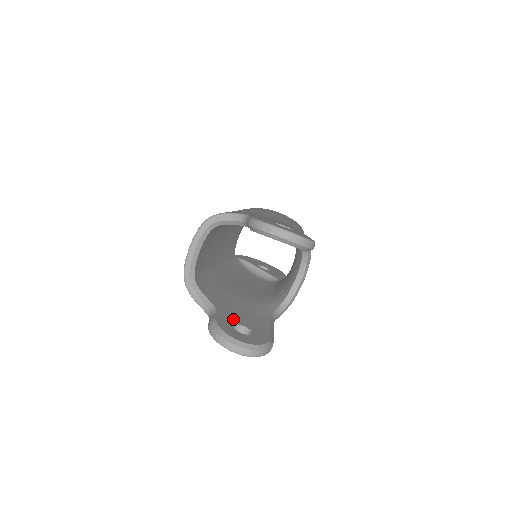
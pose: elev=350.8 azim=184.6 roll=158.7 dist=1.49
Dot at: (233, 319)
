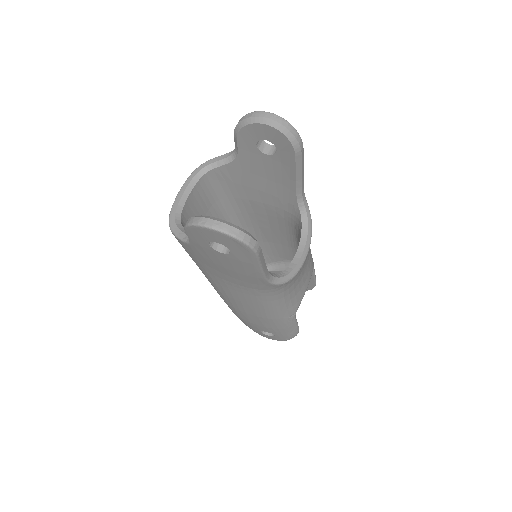
Dot at: occluded
